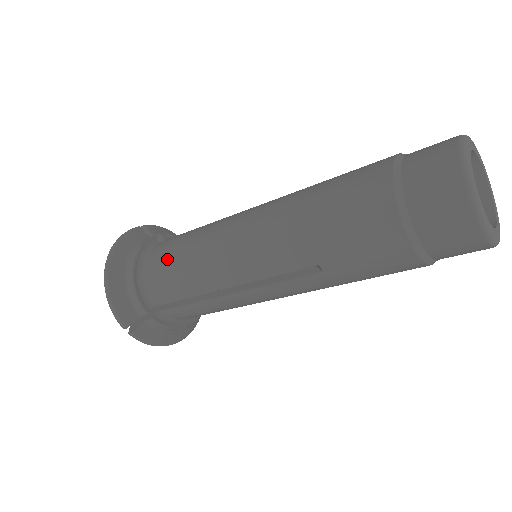
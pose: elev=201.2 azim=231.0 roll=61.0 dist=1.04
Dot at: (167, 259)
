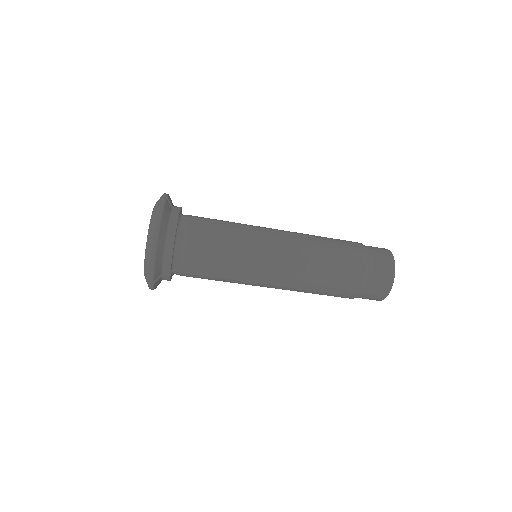
Dot at: (206, 245)
